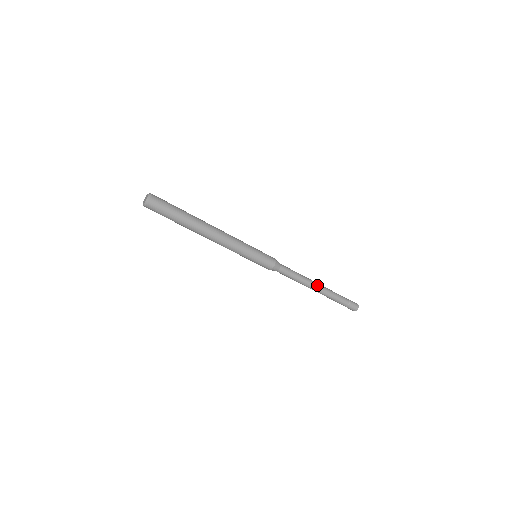
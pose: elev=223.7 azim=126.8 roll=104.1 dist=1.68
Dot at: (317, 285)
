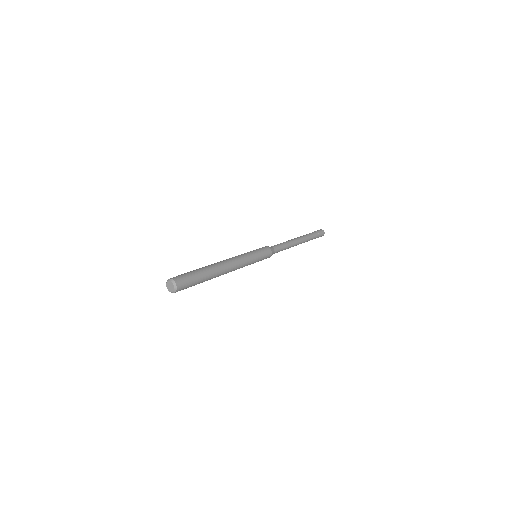
Dot at: (298, 241)
